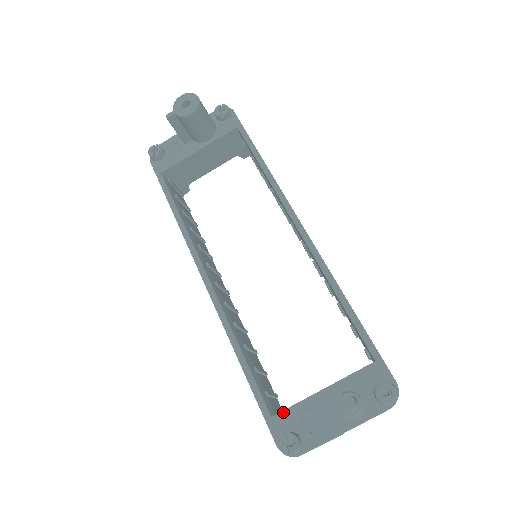
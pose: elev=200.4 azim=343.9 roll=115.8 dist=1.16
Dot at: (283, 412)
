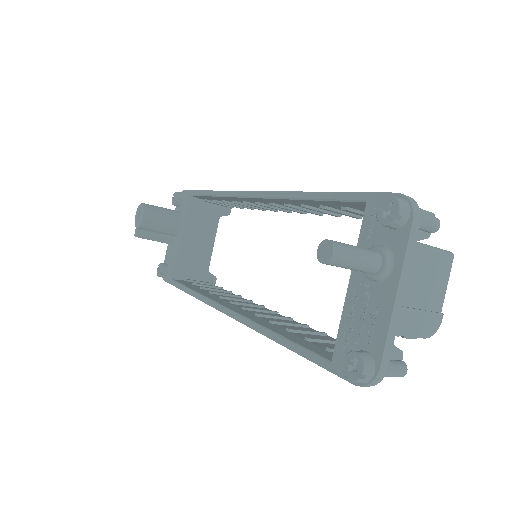
Dot at: (336, 345)
